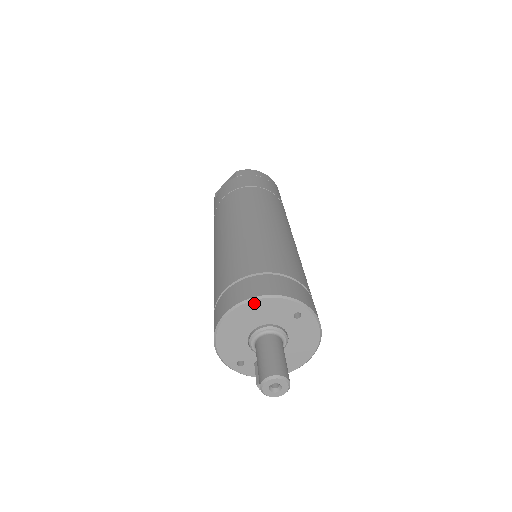
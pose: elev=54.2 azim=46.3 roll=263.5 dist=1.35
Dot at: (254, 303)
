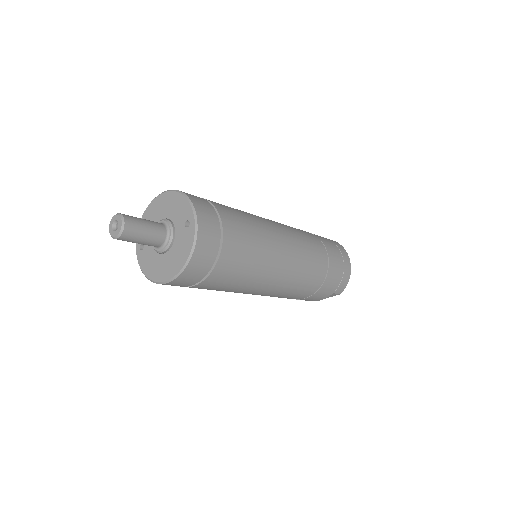
Dot at: (174, 194)
